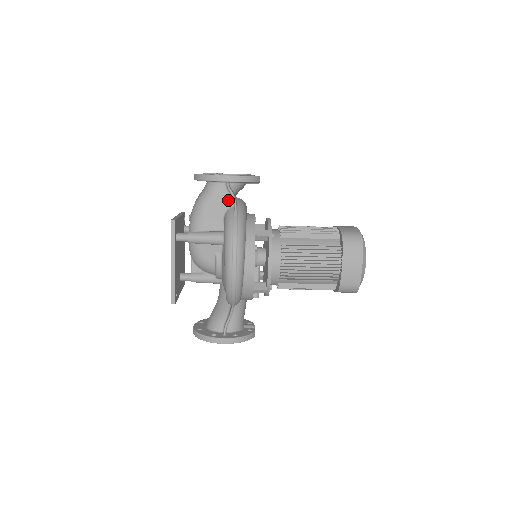
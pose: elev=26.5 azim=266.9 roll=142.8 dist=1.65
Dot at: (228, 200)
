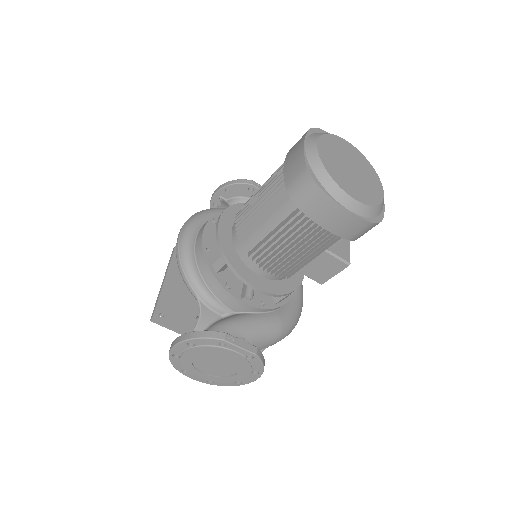
Dot at: occluded
